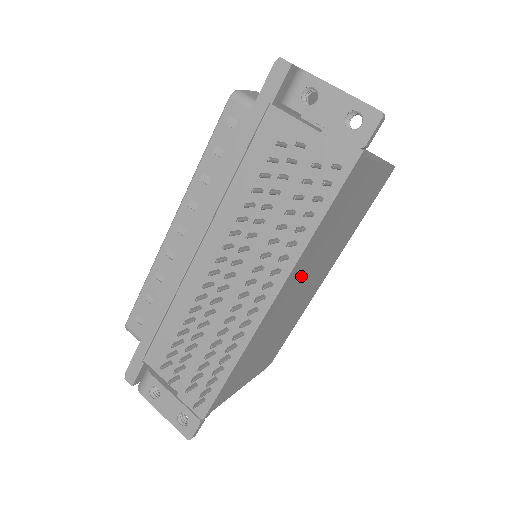
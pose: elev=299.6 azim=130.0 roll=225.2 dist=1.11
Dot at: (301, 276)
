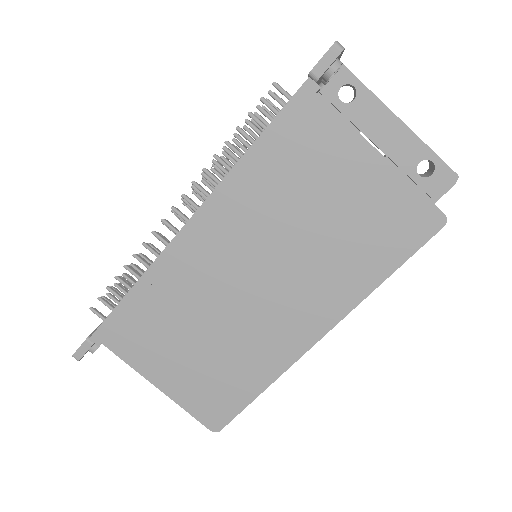
Dot at: (239, 238)
